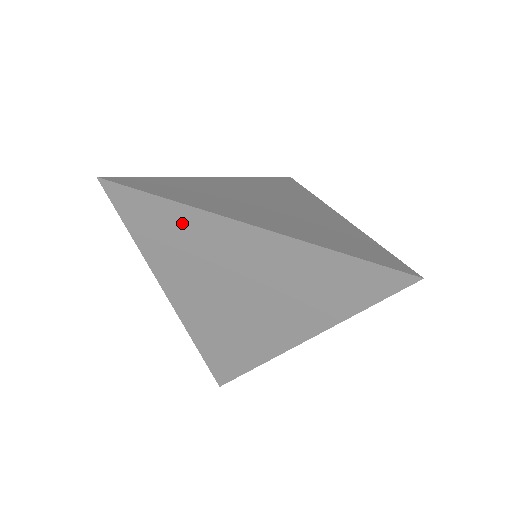
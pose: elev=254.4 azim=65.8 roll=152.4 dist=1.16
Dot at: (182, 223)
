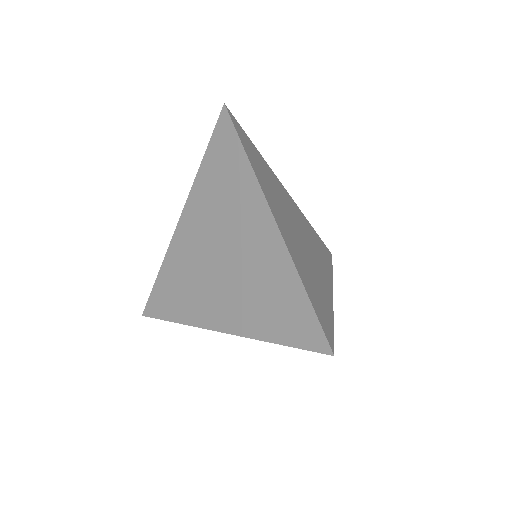
Dot at: (238, 176)
